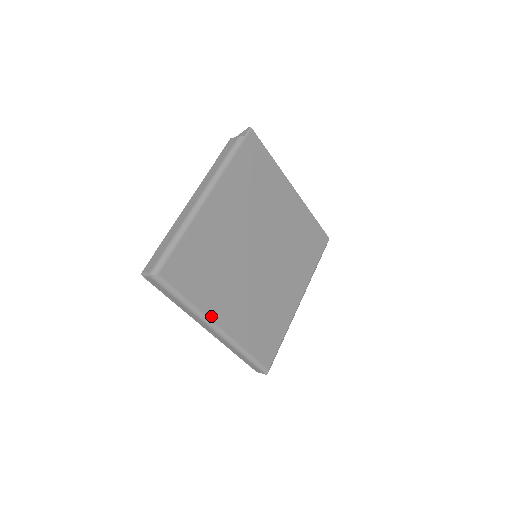
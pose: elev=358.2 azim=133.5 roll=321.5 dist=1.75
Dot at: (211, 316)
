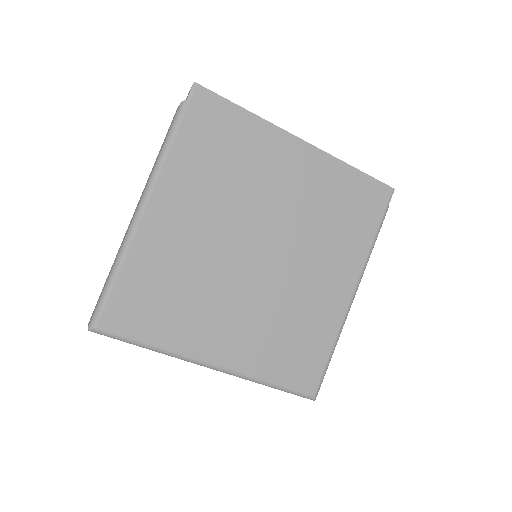
Dot at: (196, 354)
